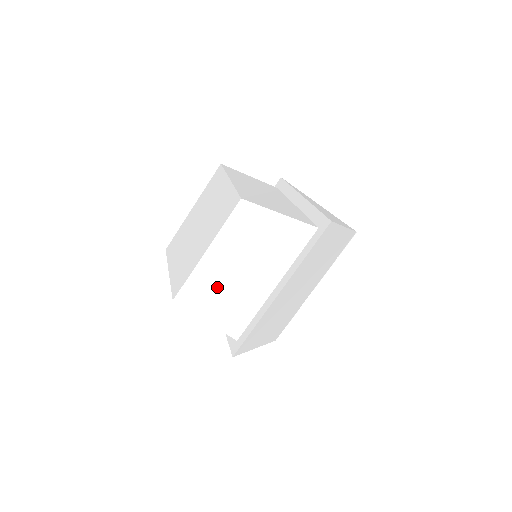
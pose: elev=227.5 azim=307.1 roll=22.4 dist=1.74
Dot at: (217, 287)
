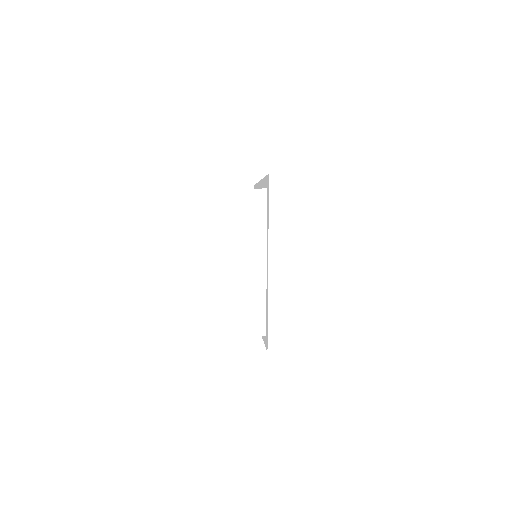
Dot at: occluded
